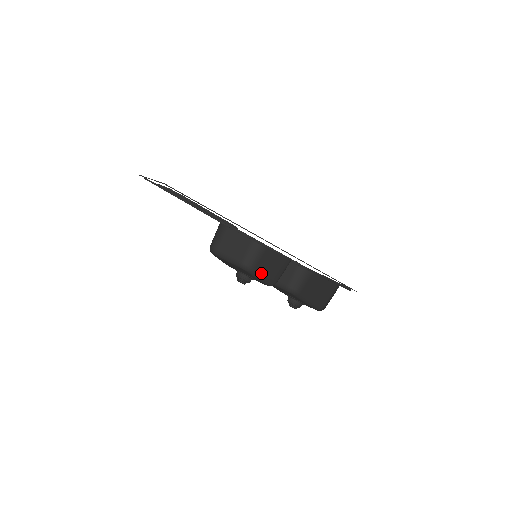
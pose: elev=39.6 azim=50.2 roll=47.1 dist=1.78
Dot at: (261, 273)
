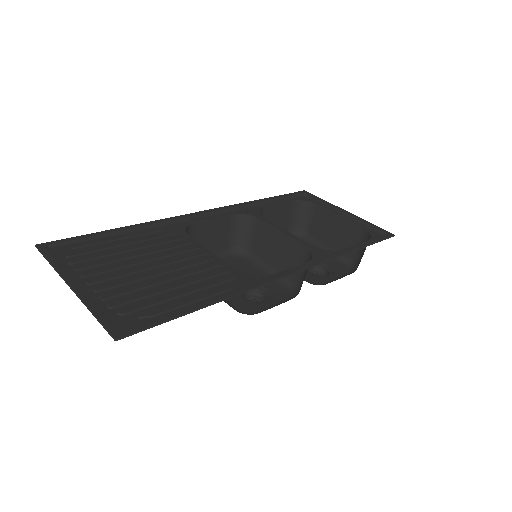
Dot at: (265, 261)
